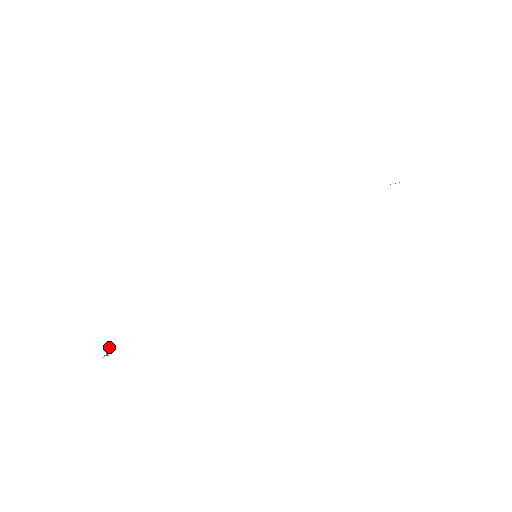
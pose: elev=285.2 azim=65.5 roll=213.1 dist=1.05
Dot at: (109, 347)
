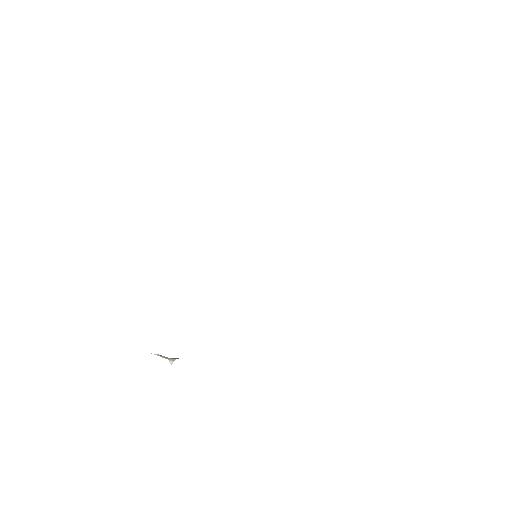
Dot at: occluded
